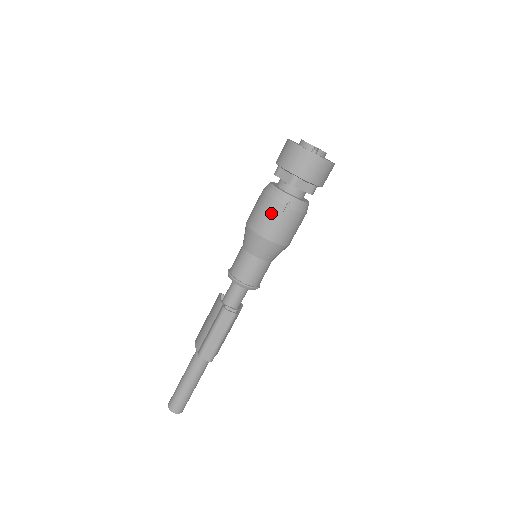
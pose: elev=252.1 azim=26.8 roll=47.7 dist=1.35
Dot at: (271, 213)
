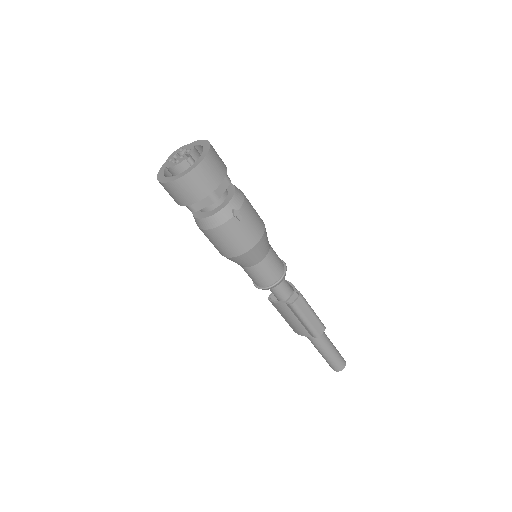
Dot at: (234, 232)
